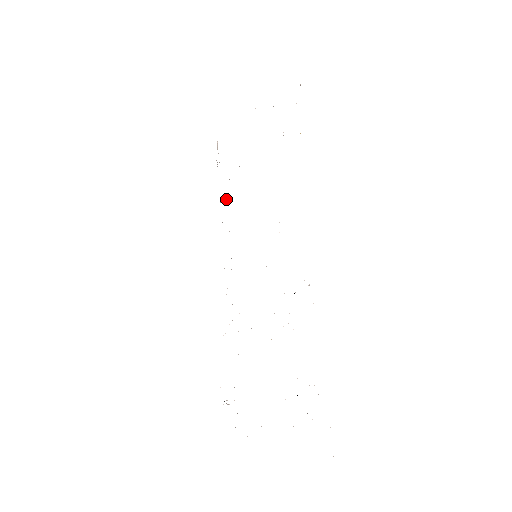
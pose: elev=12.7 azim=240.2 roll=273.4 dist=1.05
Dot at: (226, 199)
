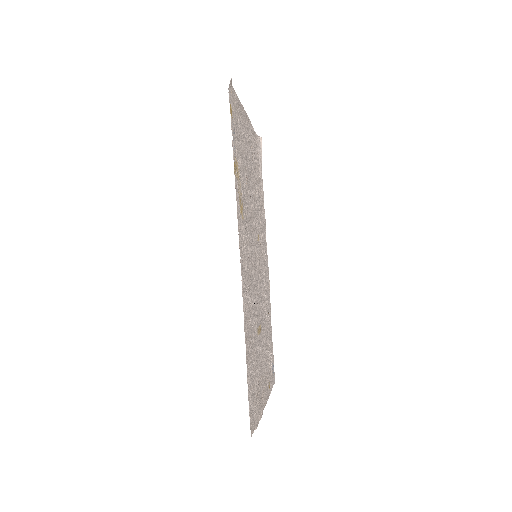
Dot at: (260, 196)
